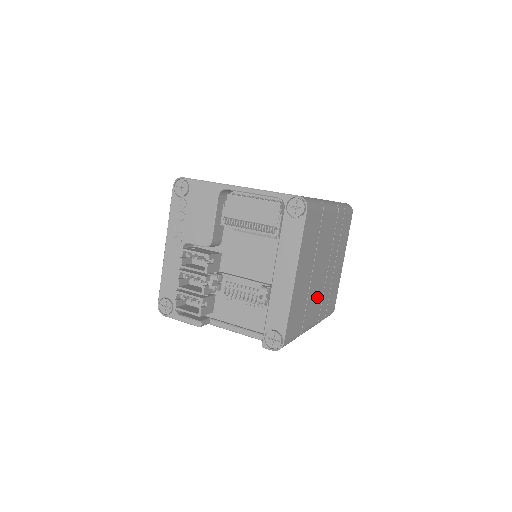
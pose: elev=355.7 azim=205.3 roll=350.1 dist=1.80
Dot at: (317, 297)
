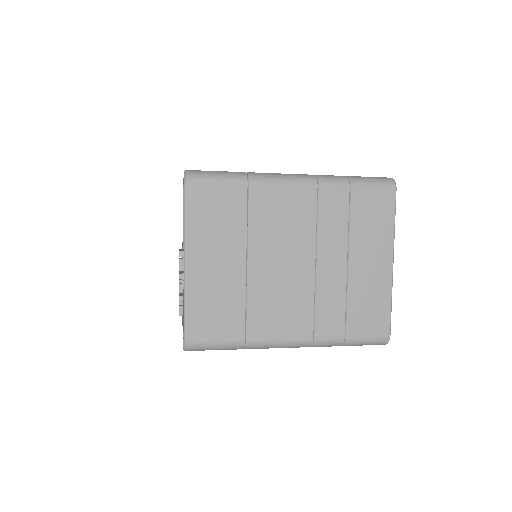
Dot at: (289, 301)
